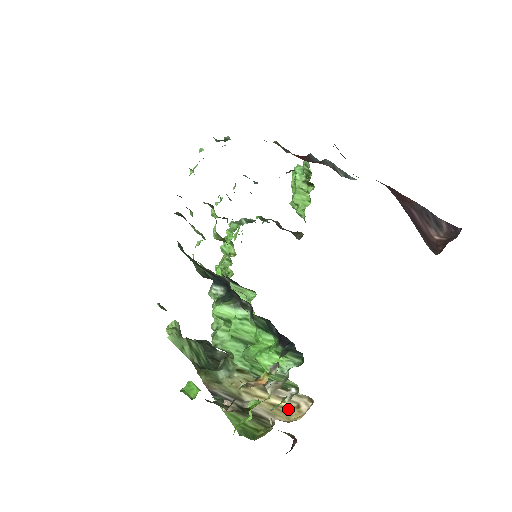
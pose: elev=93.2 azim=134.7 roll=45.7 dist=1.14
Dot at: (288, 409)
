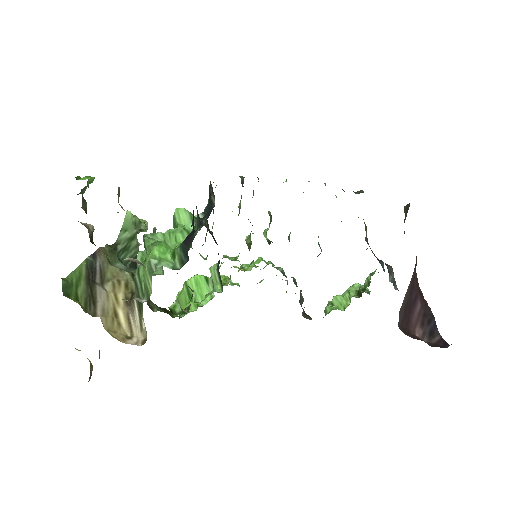
Dot at: (120, 329)
